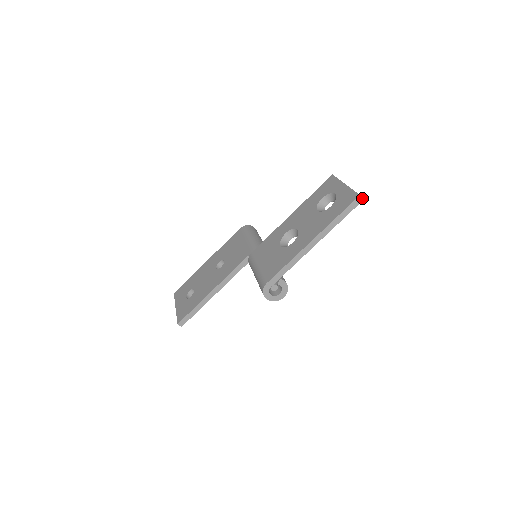
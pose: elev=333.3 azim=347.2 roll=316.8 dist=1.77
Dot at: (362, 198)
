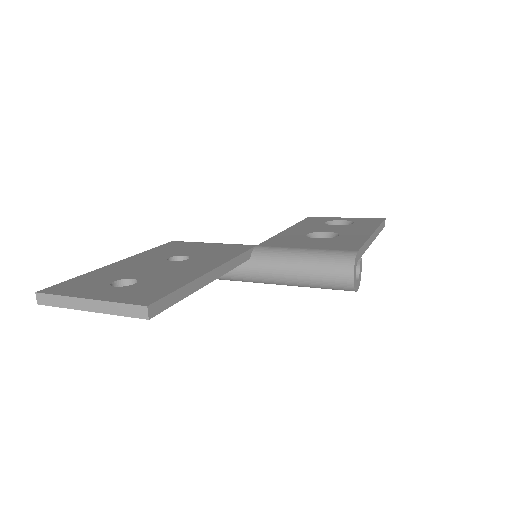
Dot at: occluded
